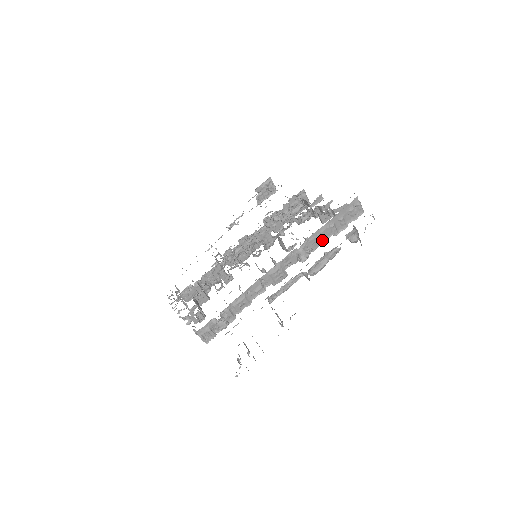
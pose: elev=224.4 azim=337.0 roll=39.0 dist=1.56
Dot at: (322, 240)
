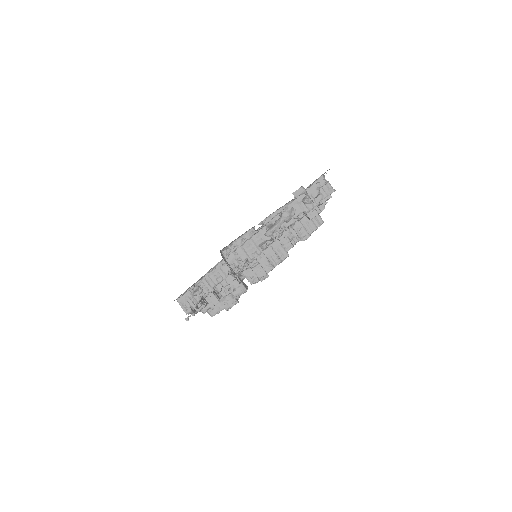
Dot at: (293, 217)
